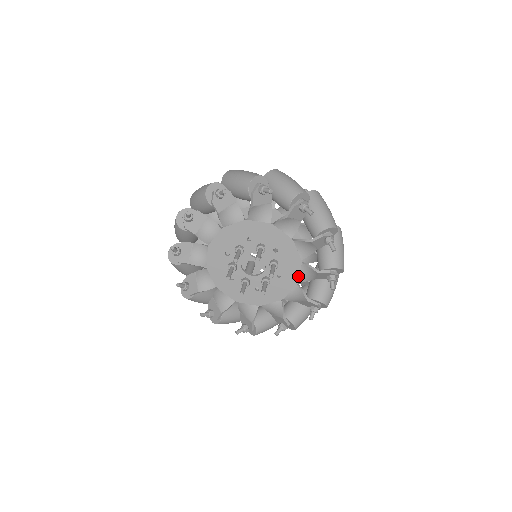
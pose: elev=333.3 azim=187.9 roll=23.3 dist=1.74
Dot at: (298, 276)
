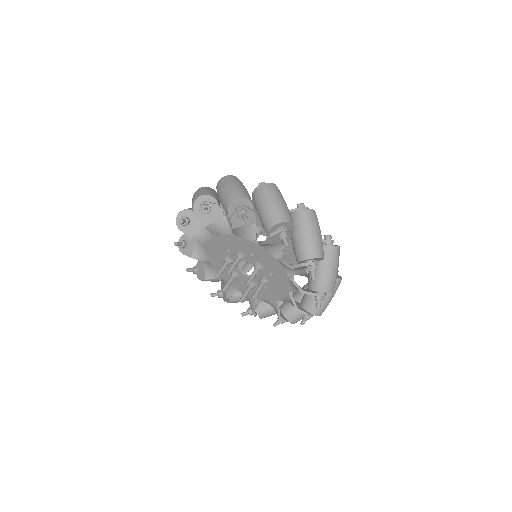
Dot at: (280, 297)
